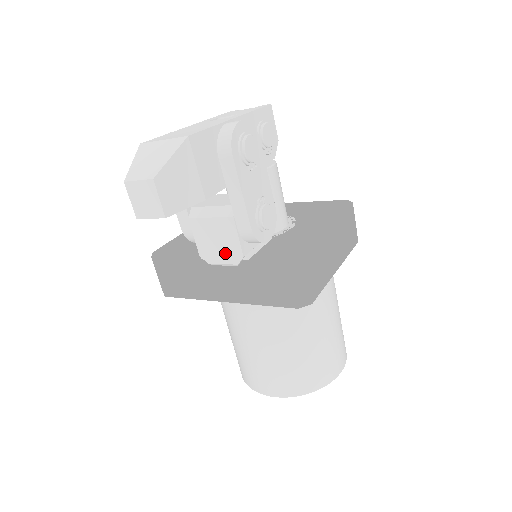
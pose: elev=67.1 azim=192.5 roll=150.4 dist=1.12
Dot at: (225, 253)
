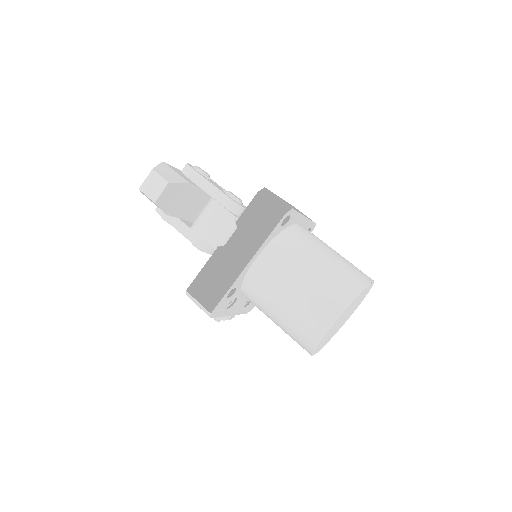
Dot at: (224, 226)
